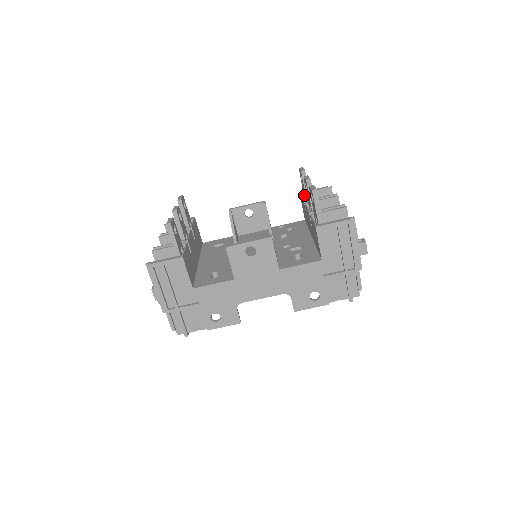
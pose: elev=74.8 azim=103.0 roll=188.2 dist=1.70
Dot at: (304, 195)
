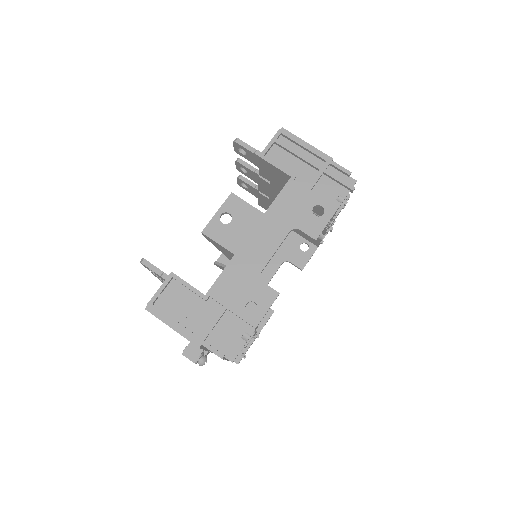
Dot at: occluded
